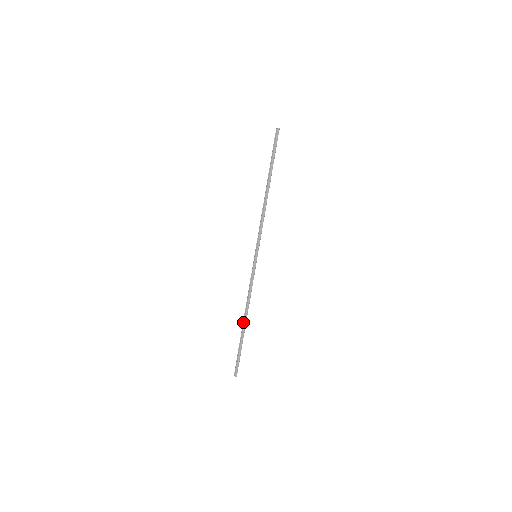
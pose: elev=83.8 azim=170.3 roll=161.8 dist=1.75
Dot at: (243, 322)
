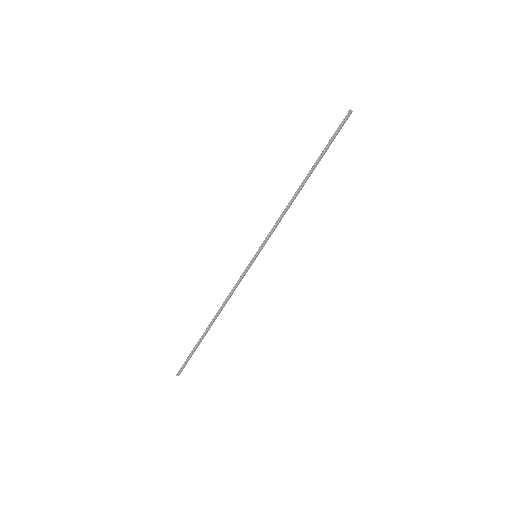
Dot at: (210, 324)
